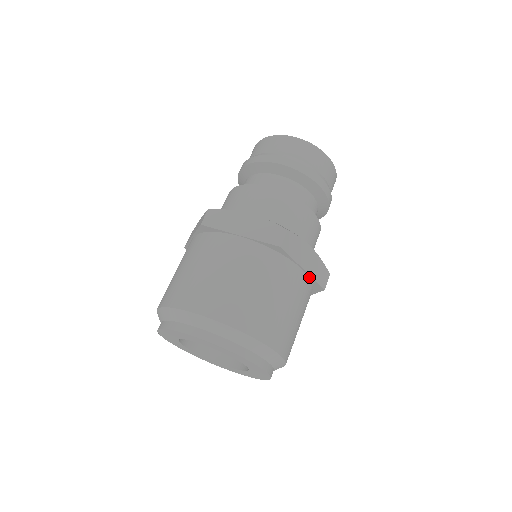
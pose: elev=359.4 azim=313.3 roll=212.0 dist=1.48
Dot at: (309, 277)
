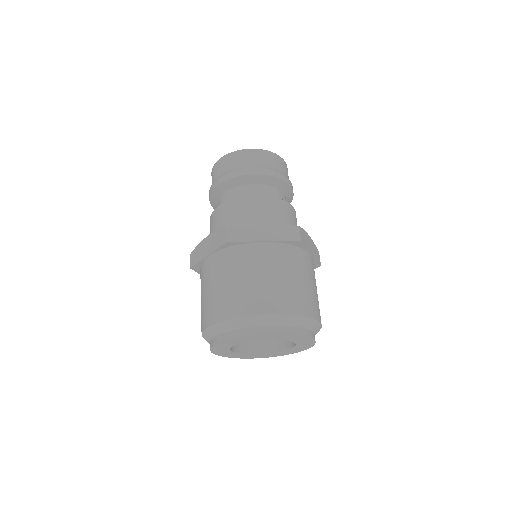
Dot at: (277, 242)
